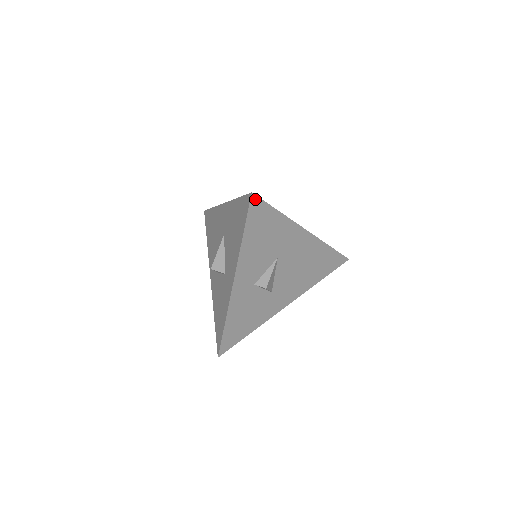
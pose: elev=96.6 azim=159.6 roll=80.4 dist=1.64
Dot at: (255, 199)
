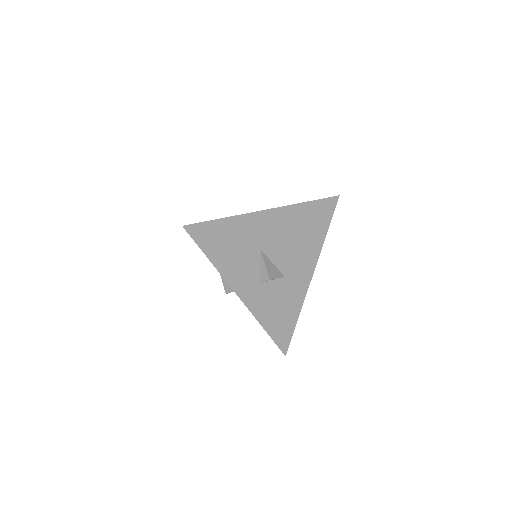
Dot at: (191, 228)
